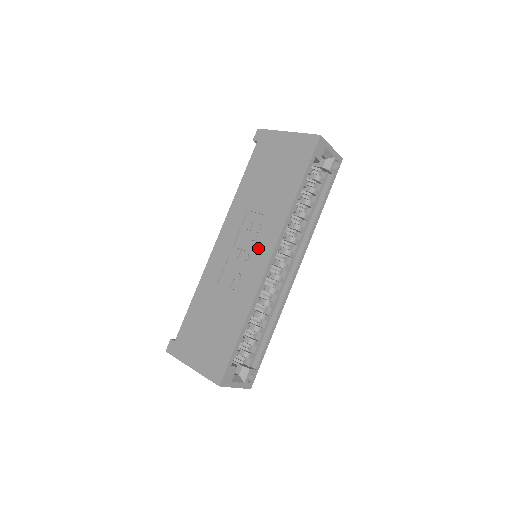
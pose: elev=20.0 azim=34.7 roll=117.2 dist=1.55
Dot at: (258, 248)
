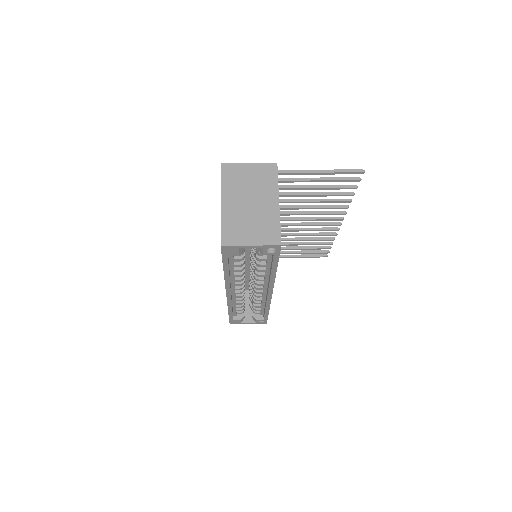
Dot at: occluded
